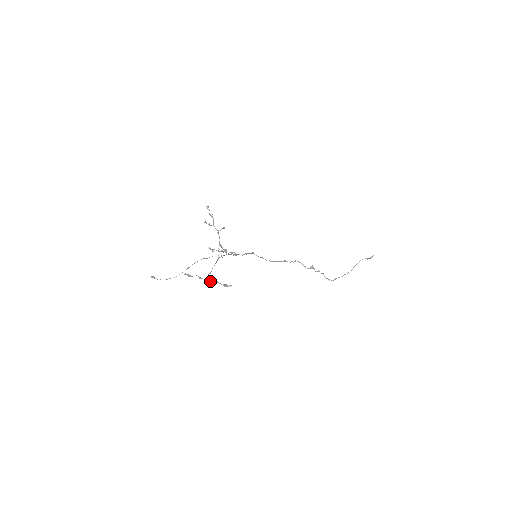
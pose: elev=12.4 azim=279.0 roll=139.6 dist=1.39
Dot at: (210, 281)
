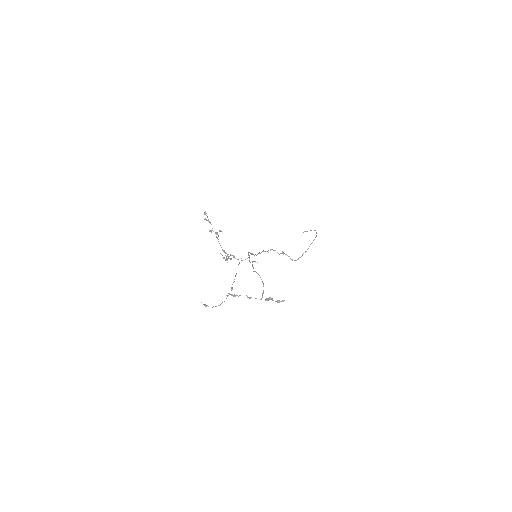
Dot at: occluded
